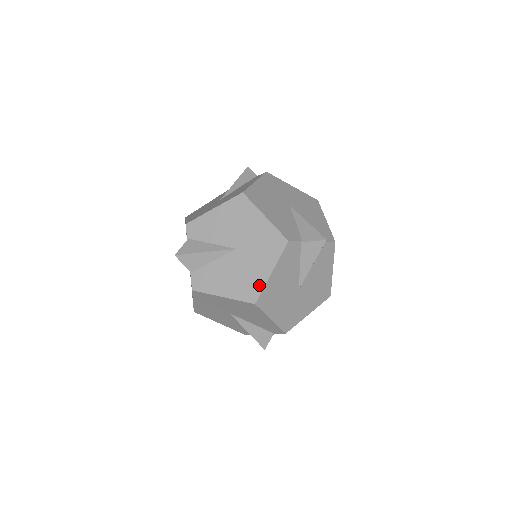
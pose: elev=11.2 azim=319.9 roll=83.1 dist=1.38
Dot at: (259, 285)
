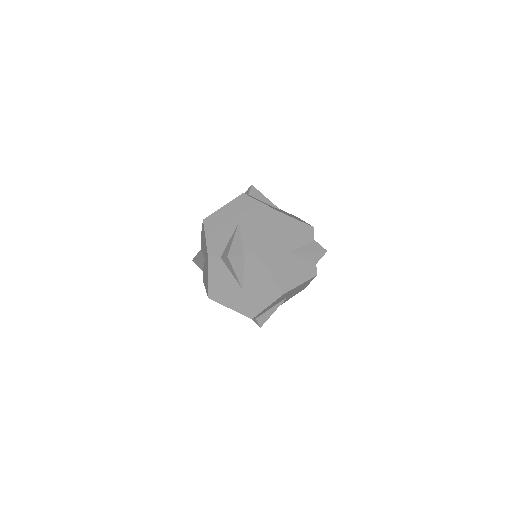
Dot at: (208, 285)
